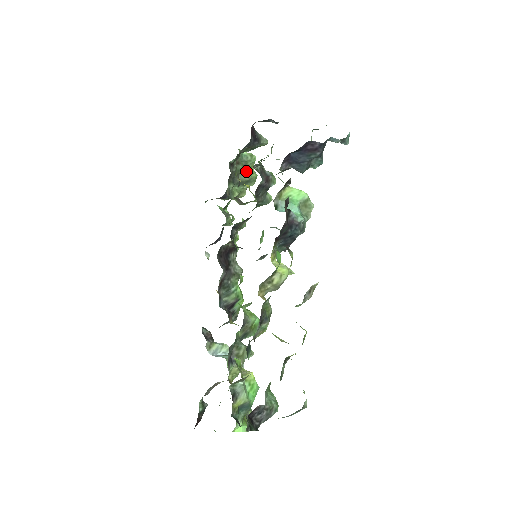
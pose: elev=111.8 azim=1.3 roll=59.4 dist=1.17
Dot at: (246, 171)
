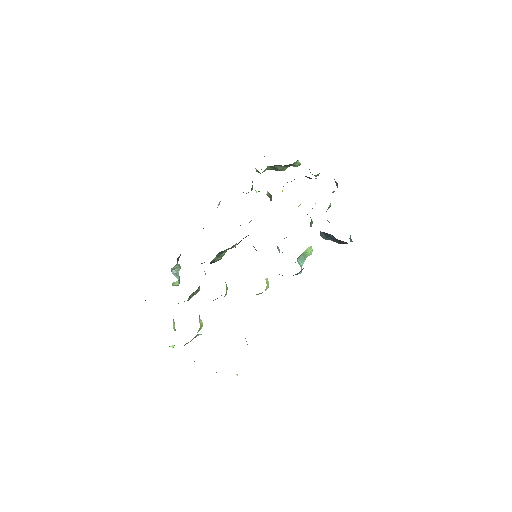
Dot at: (285, 166)
